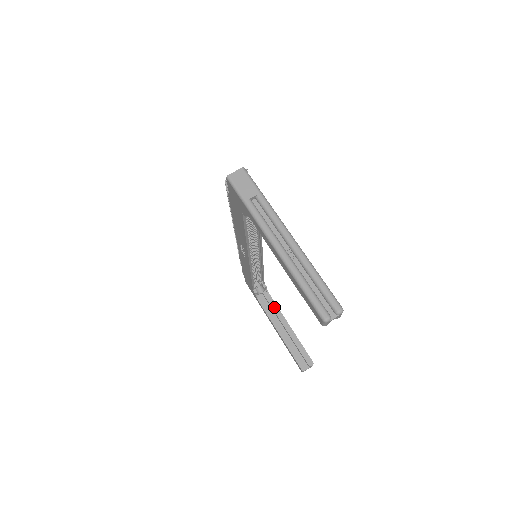
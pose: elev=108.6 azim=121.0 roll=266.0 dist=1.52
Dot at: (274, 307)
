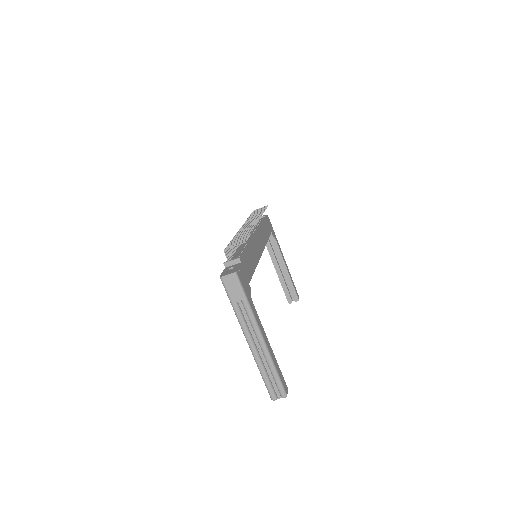
Dot at: (277, 250)
